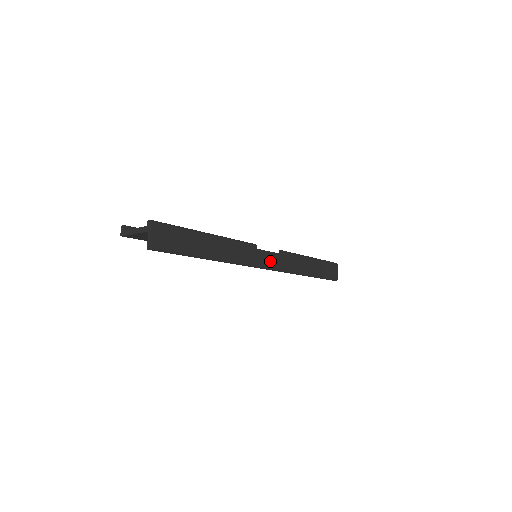
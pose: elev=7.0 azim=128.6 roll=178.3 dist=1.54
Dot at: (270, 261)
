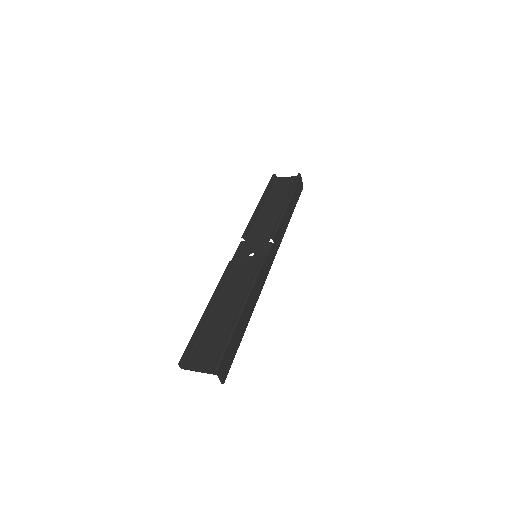
Dot at: (271, 258)
